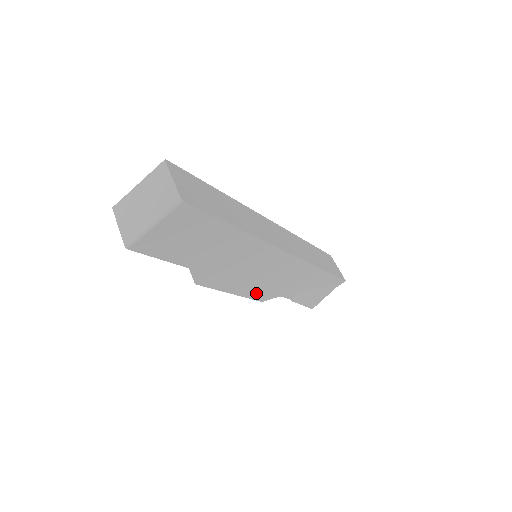
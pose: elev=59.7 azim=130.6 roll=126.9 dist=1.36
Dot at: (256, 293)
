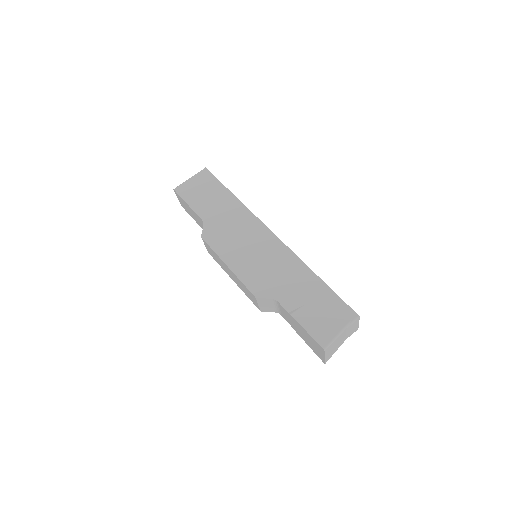
Dot at: (249, 278)
